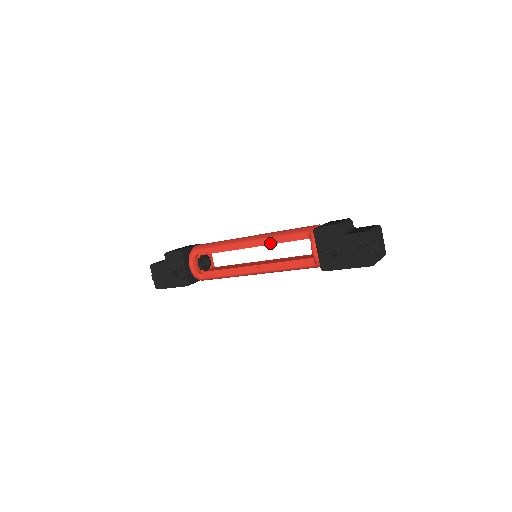
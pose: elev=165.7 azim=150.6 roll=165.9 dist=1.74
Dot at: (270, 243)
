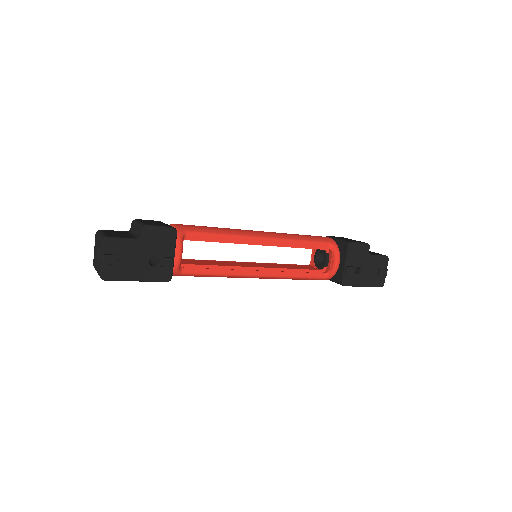
Dot at: (285, 245)
